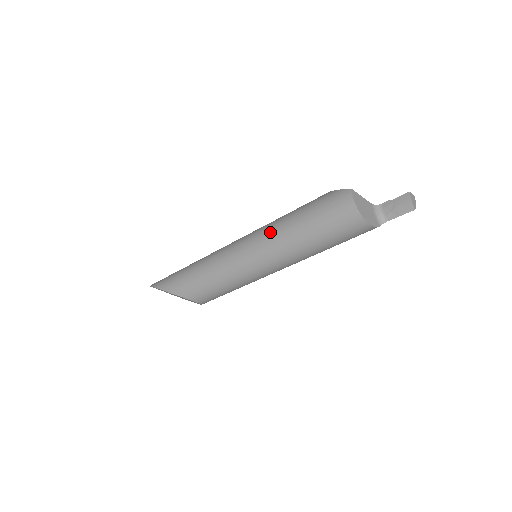
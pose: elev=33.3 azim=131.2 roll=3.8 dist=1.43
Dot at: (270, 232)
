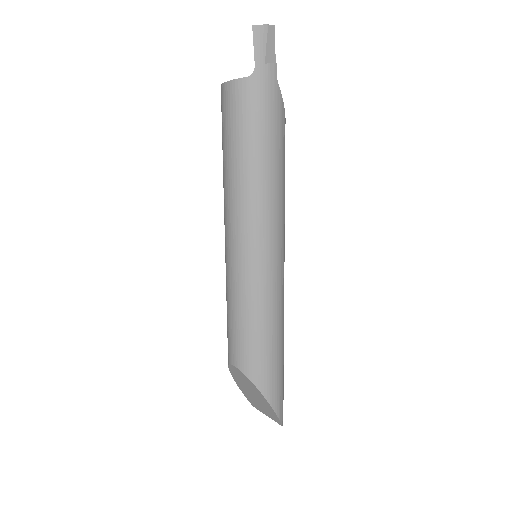
Dot at: occluded
